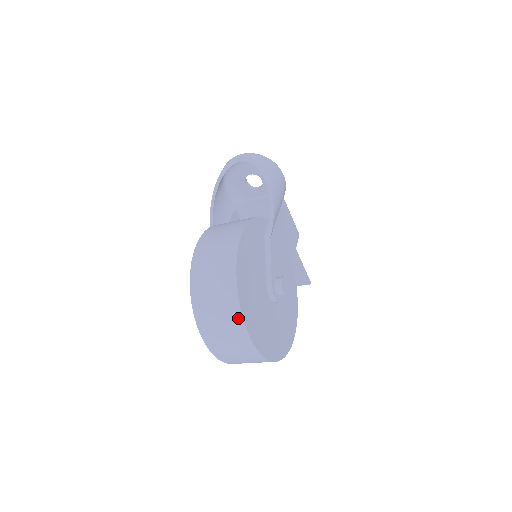
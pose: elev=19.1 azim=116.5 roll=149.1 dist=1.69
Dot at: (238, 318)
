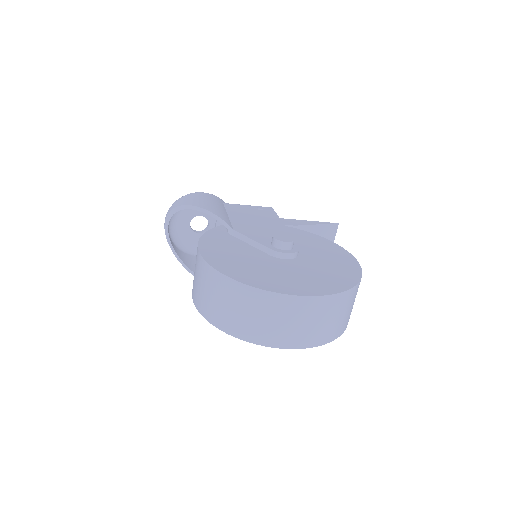
Dot at: (262, 295)
